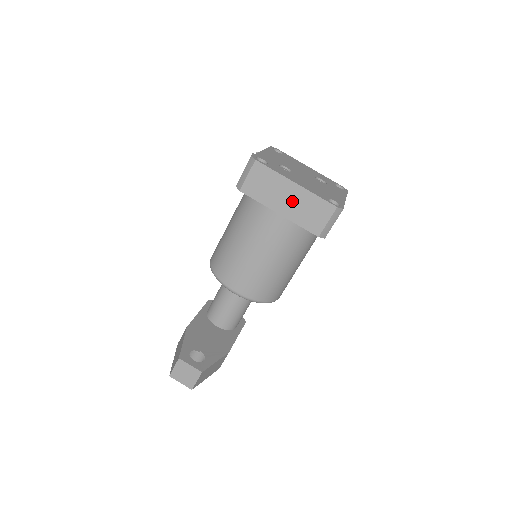
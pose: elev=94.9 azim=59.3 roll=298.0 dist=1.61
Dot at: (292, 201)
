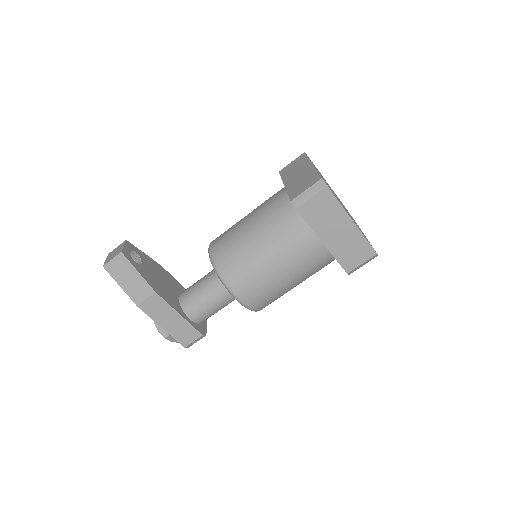
Dot at: (299, 176)
